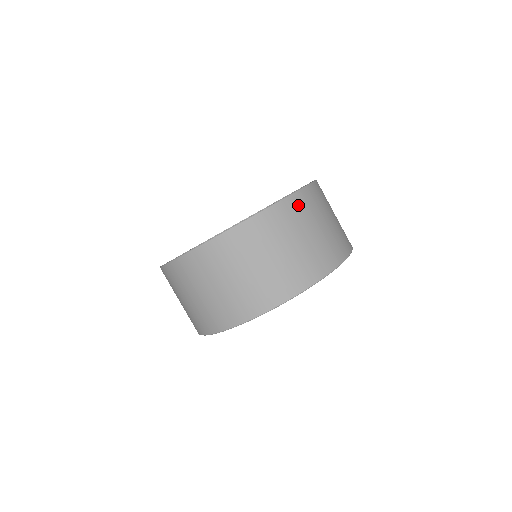
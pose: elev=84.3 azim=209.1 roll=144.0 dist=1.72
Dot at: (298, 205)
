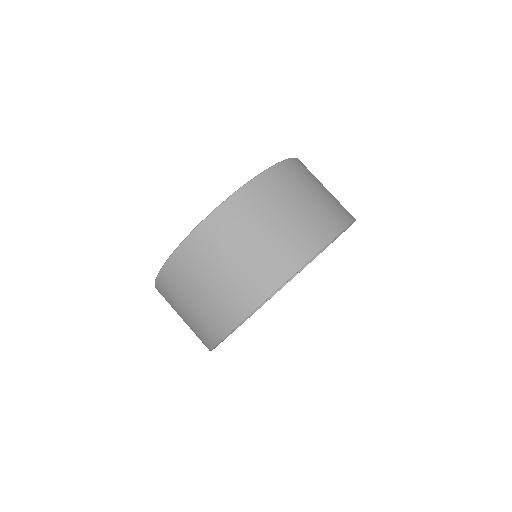
Dot at: (278, 178)
